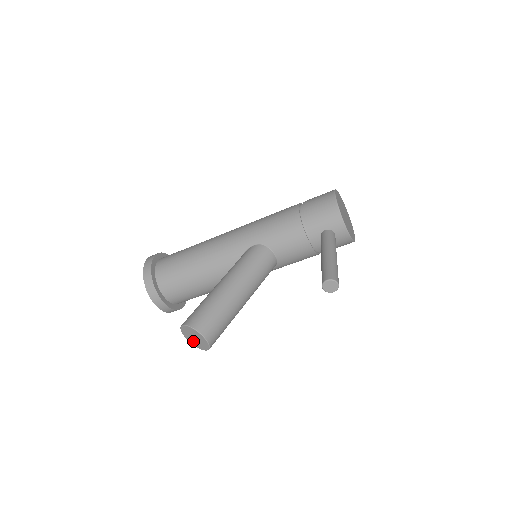
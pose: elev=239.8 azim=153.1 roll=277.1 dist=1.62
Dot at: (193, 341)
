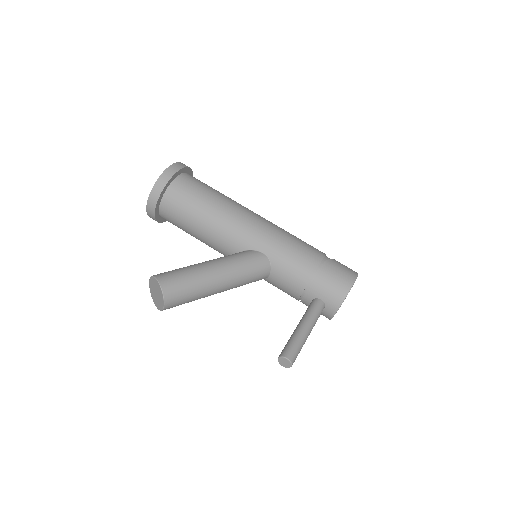
Dot at: (153, 291)
